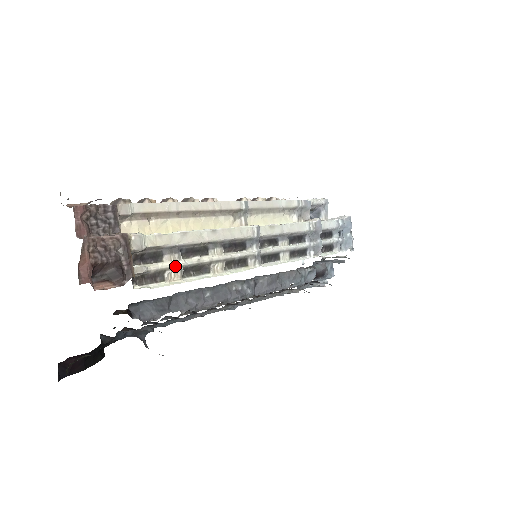
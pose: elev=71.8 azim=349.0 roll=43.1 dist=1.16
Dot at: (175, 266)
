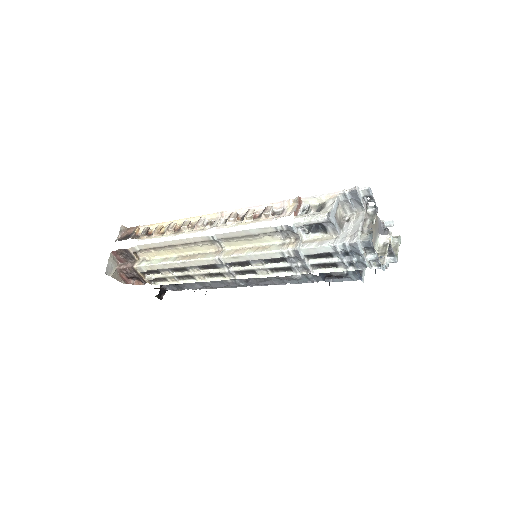
Dot at: (170, 276)
